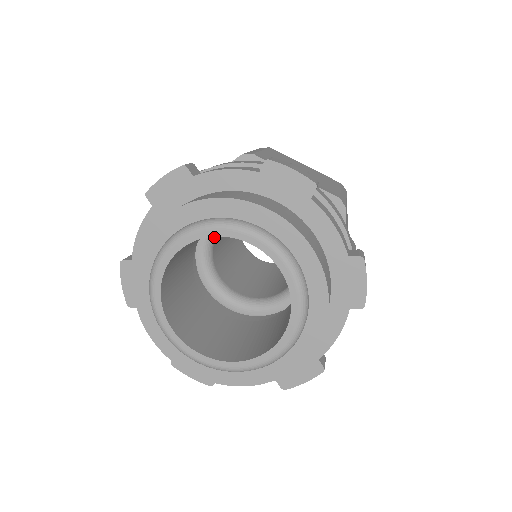
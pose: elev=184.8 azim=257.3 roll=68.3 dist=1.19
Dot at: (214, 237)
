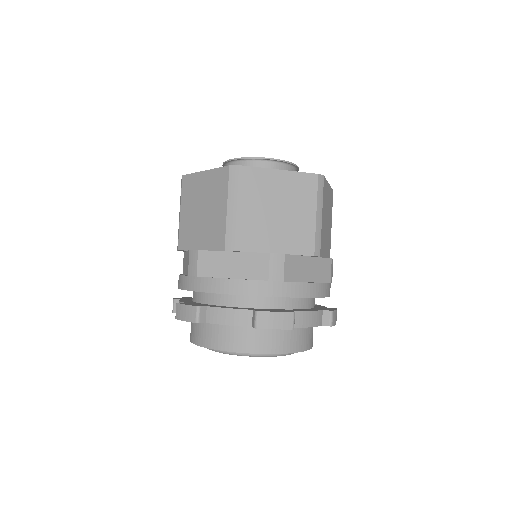
Dot at: occluded
